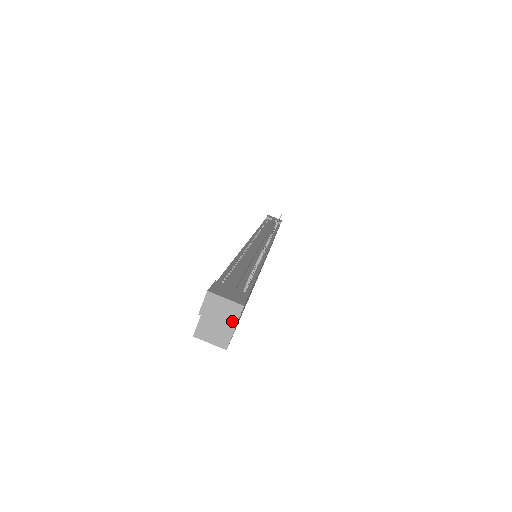
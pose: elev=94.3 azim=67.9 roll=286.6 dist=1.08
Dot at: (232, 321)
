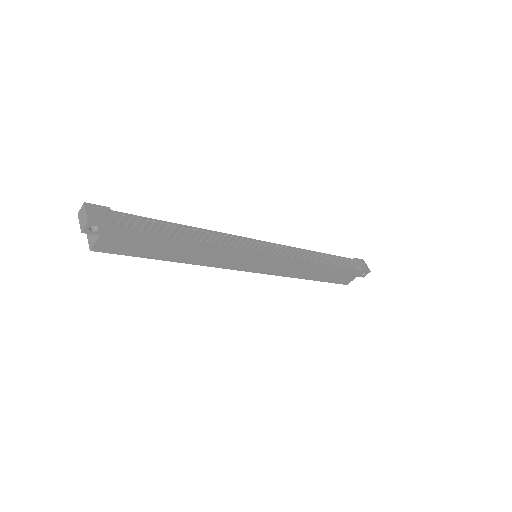
Dot at: (82, 227)
